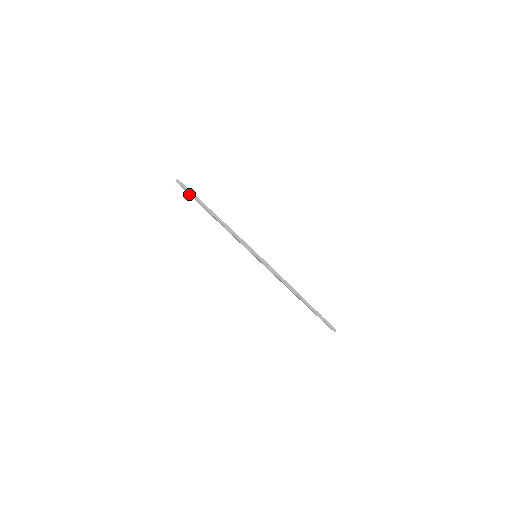
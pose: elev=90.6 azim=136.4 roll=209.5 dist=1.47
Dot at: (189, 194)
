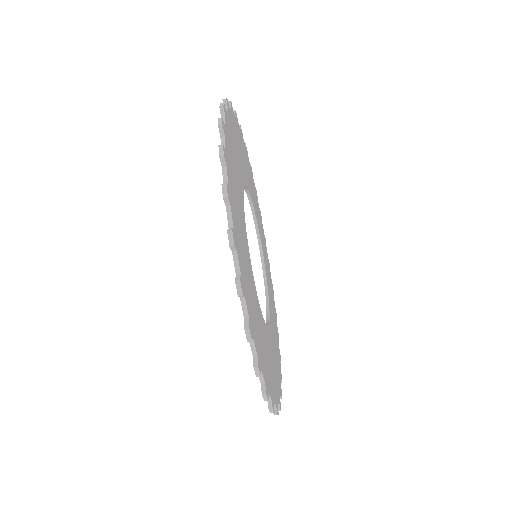
Dot at: occluded
